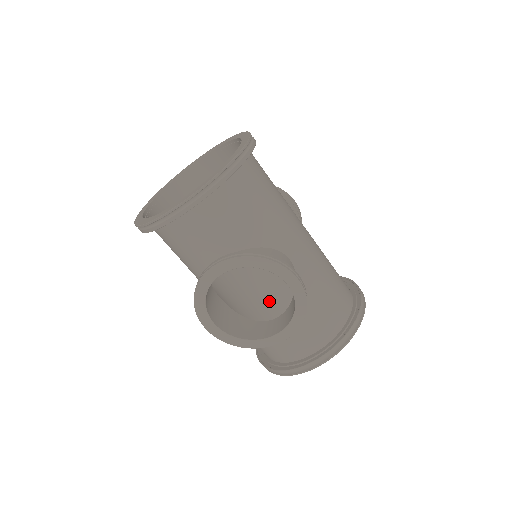
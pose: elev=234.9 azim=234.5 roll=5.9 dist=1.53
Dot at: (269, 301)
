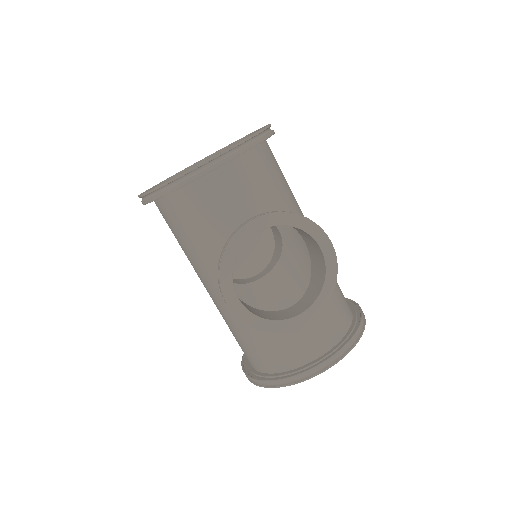
Dot at: occluded
